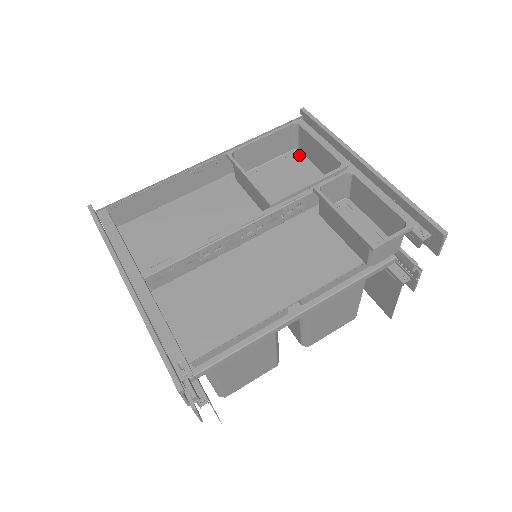
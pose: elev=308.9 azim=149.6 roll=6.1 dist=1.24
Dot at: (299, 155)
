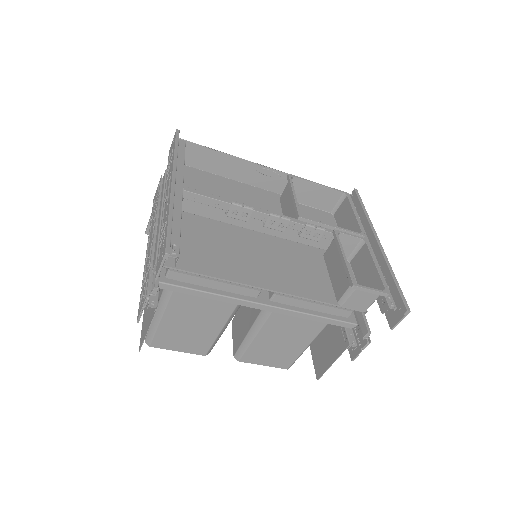
Dot at: (332, 218)
